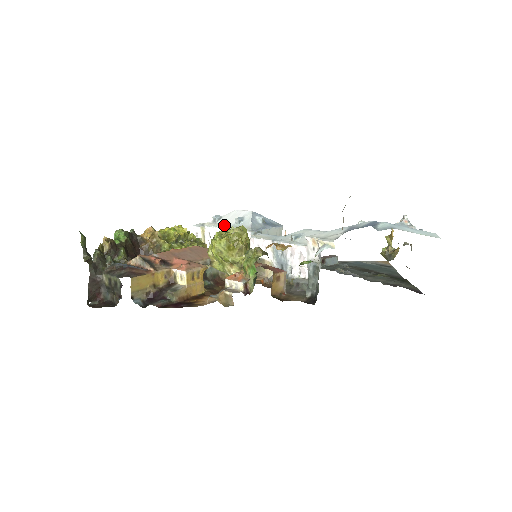
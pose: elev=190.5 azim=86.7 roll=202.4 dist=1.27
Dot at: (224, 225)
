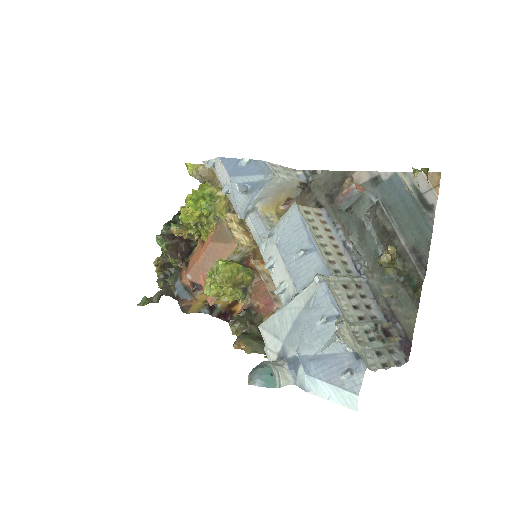
Dot at: (220, 183)
